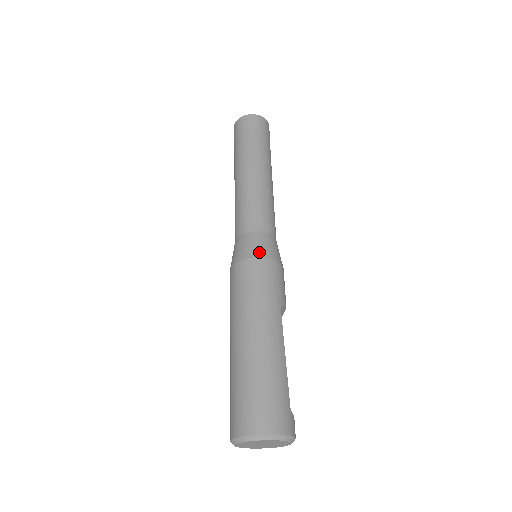
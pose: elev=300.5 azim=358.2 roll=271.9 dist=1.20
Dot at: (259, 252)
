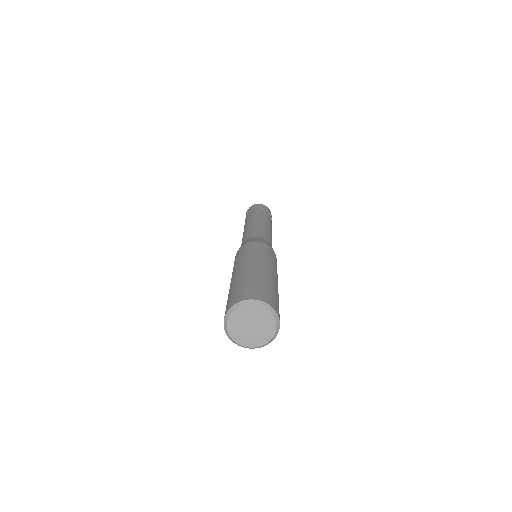
Dot at: (269, 245)
